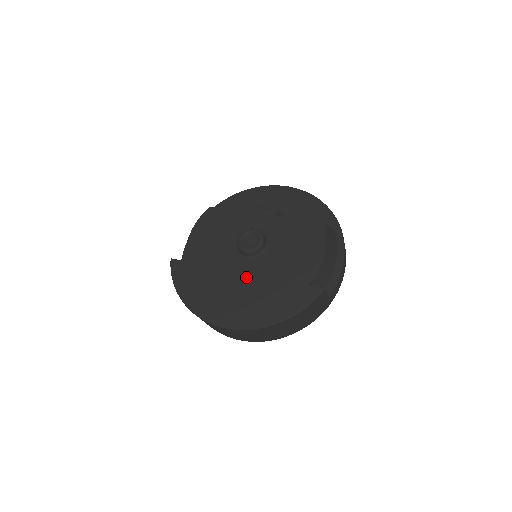
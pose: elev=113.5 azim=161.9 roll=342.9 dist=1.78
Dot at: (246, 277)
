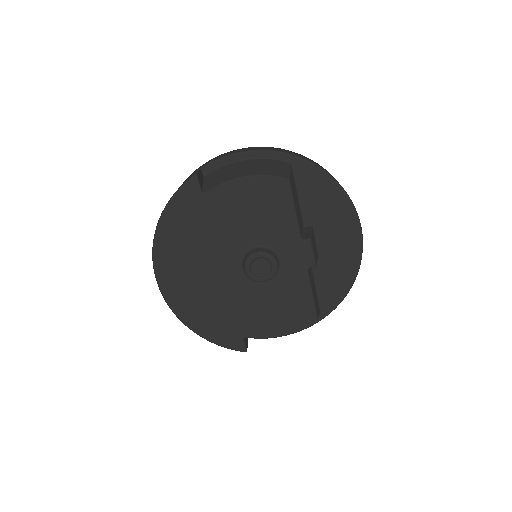
Dot at: (220, 279)
